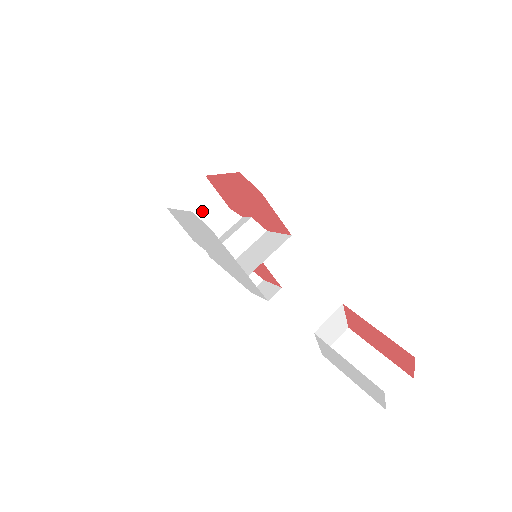
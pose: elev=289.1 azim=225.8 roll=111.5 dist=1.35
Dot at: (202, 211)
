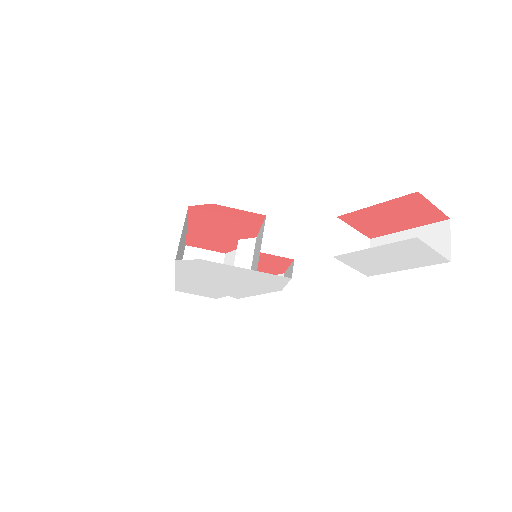
Dot at: occluded
